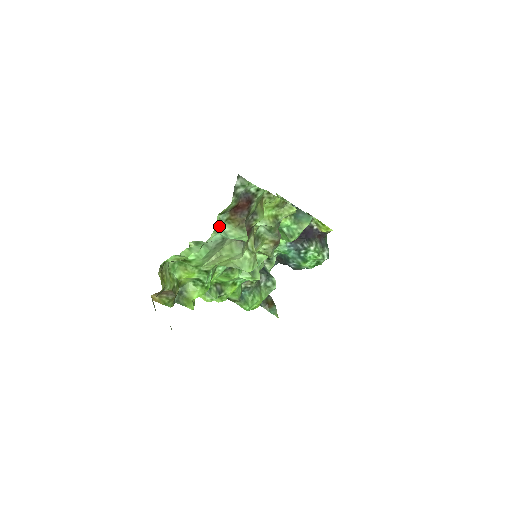
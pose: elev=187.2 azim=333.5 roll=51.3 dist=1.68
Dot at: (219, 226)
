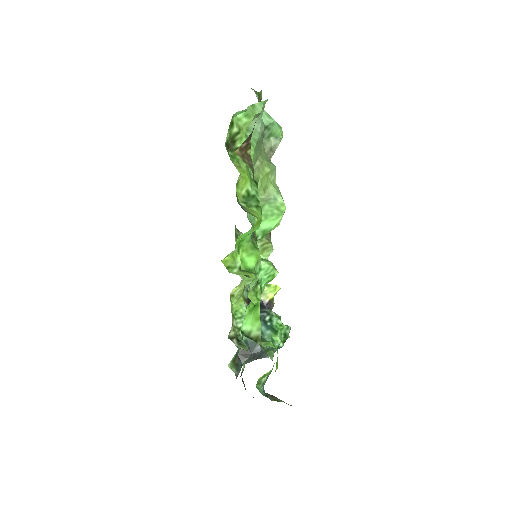
Dot at: occluded
